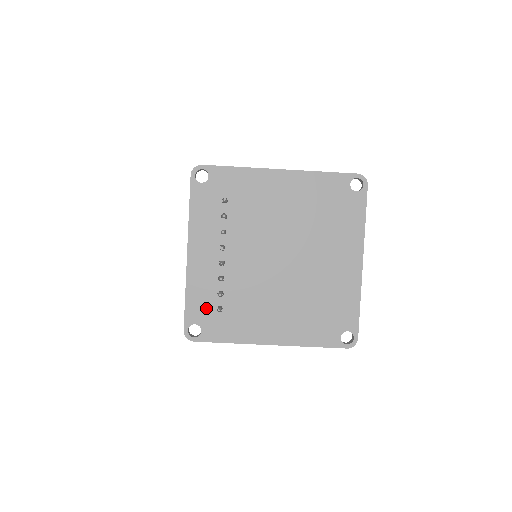
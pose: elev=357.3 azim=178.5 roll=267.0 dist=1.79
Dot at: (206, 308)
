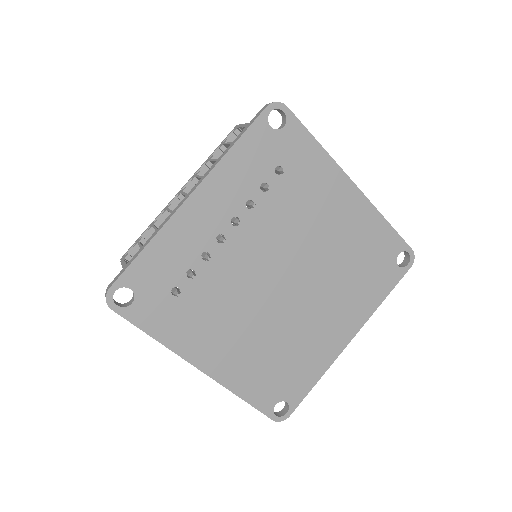
Dot at: (160, 279)
